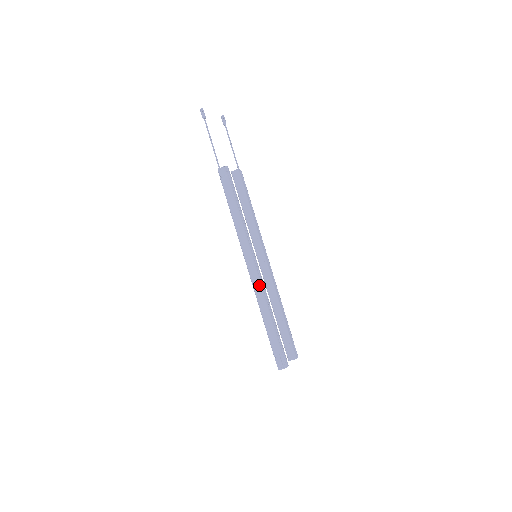
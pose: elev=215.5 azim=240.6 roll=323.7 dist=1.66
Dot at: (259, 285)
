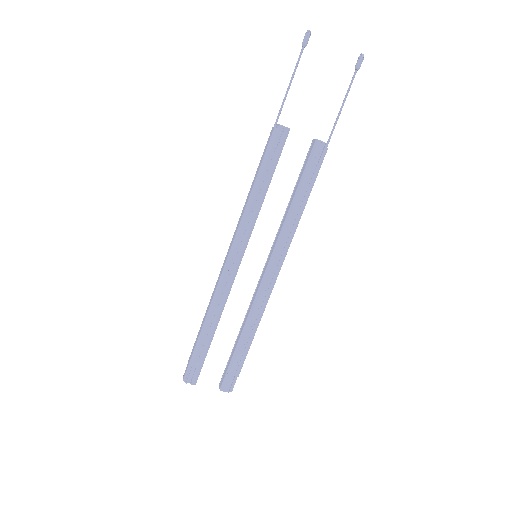
Dot at: (217, 285)
